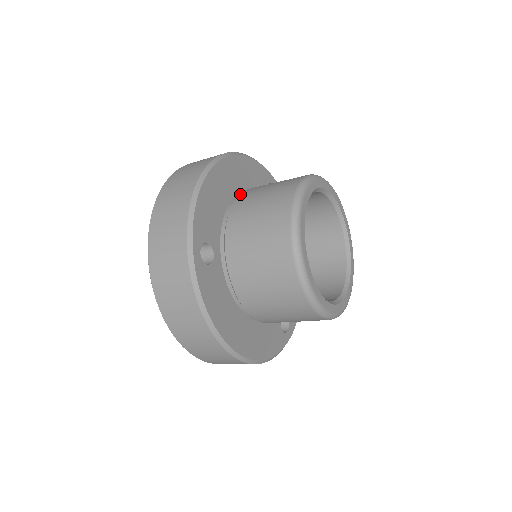
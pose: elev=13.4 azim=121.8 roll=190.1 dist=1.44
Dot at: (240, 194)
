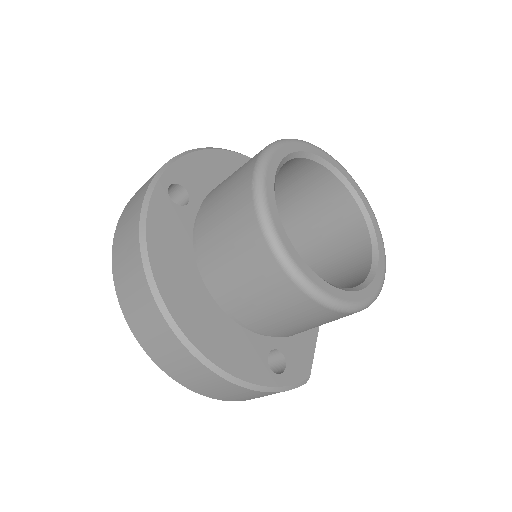
Dot at: occluded
